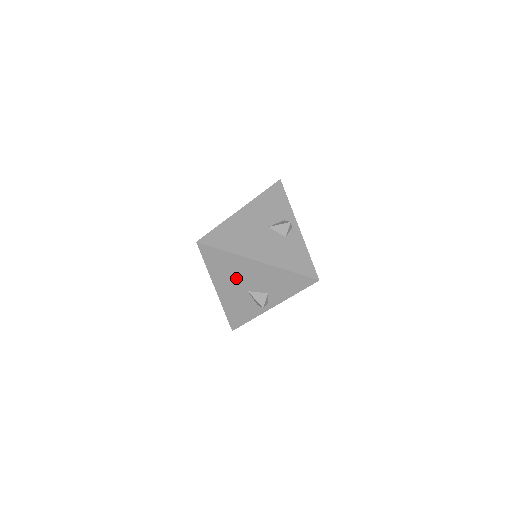
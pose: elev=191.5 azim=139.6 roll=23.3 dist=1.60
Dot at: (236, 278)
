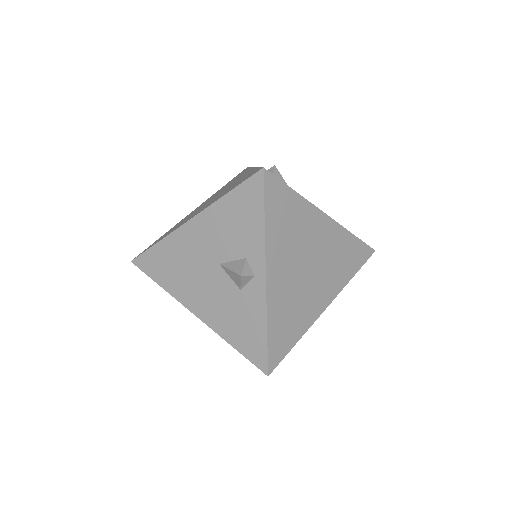
Dot at: occluded
